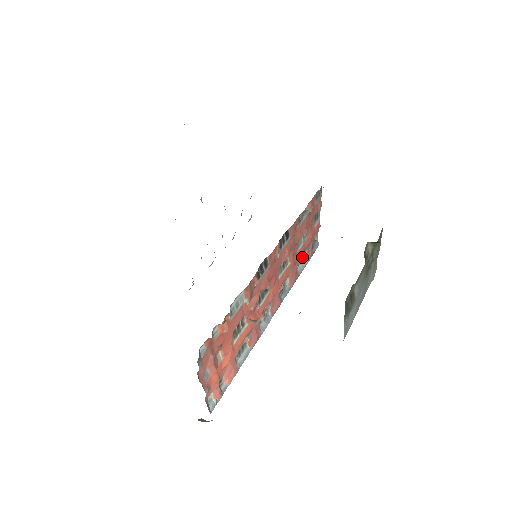
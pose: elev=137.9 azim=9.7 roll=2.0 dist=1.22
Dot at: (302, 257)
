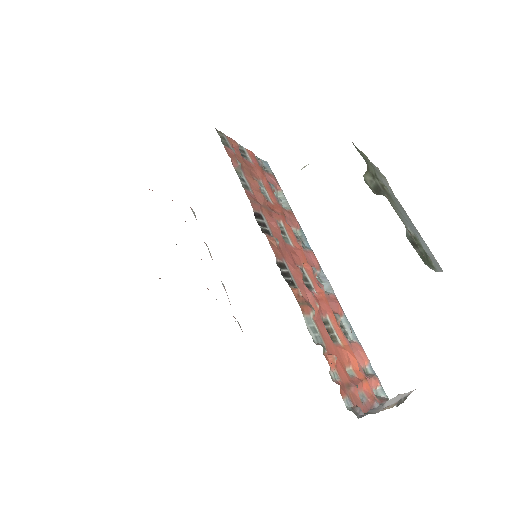
Dot at: (277, 198)
